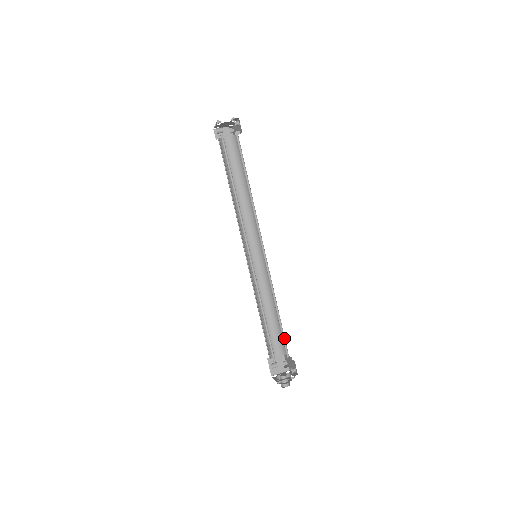
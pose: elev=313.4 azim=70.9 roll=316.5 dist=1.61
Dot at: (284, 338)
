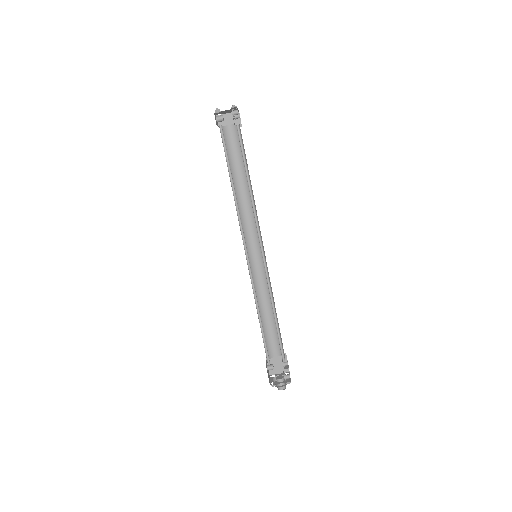
Dot at: (281, 343)
